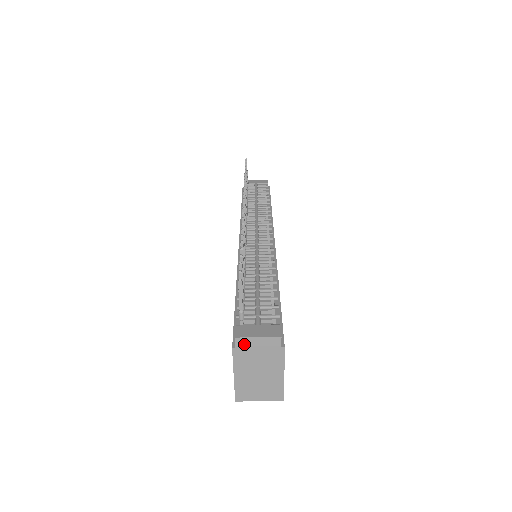
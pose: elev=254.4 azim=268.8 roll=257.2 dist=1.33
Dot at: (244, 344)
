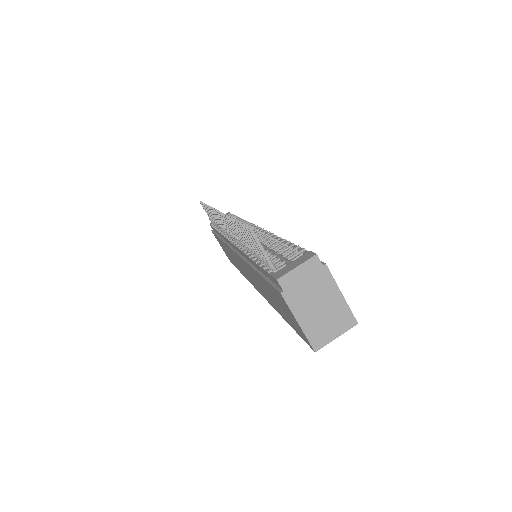
Dot at: (288, 282)
